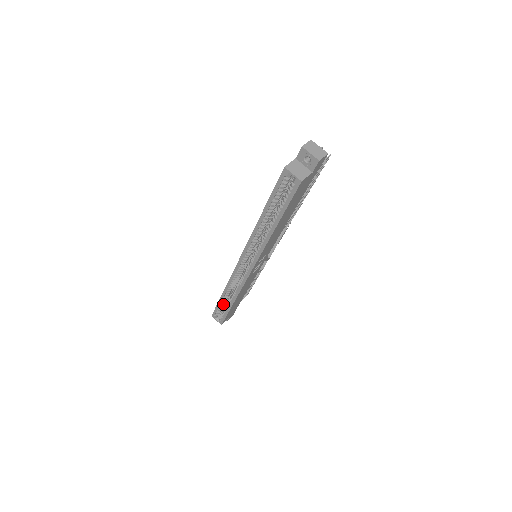
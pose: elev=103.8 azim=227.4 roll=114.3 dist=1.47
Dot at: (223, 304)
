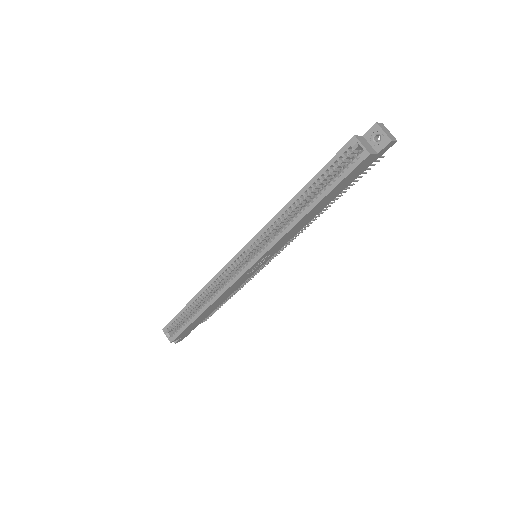
Dot at: (186, 314)
